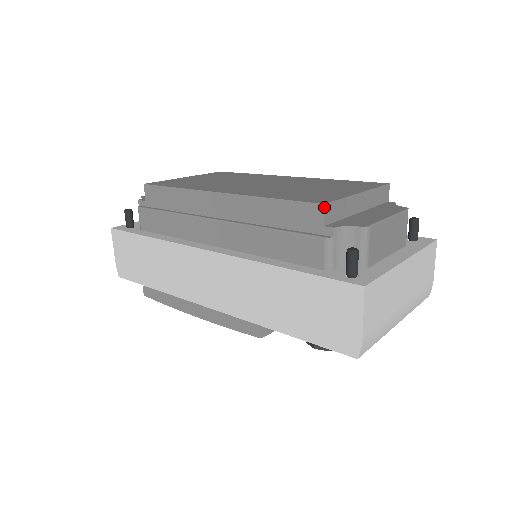
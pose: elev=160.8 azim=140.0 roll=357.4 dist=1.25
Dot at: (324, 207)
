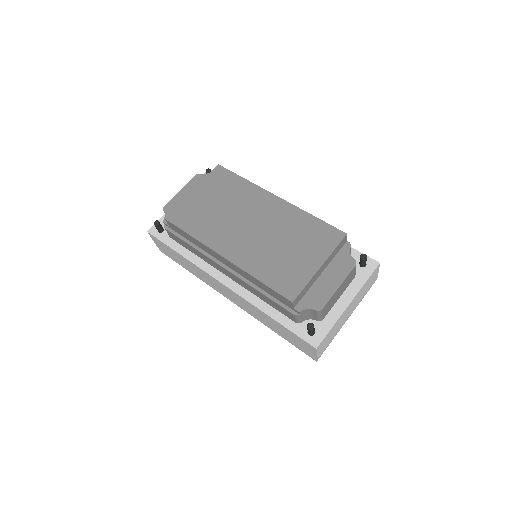
Dot at: (292, 303)
